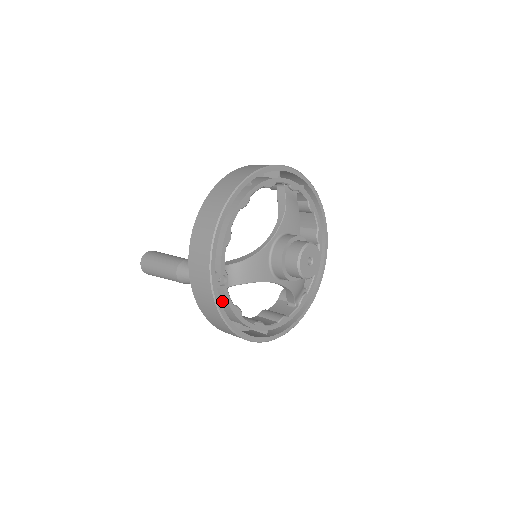
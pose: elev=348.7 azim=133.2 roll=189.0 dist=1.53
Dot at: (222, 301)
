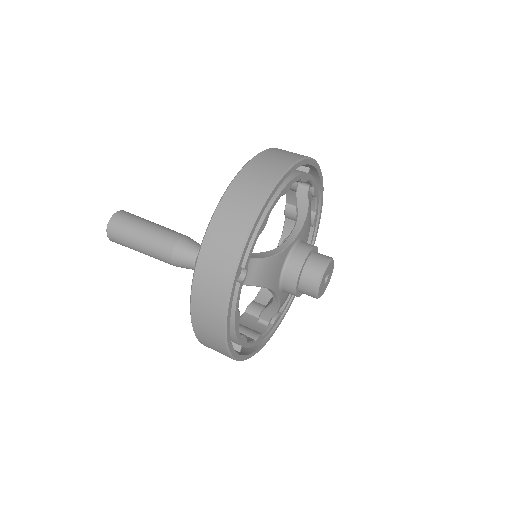
Dot at: occluded
